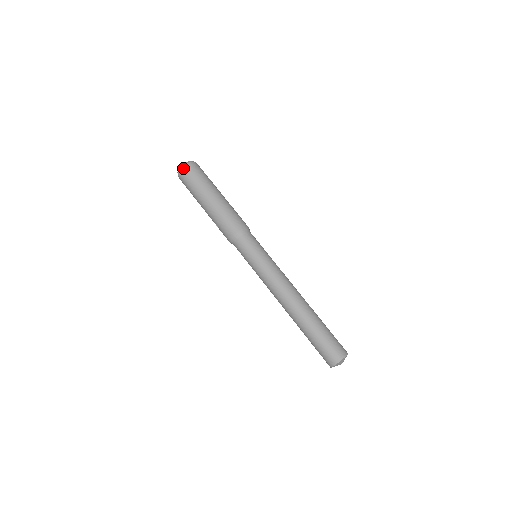
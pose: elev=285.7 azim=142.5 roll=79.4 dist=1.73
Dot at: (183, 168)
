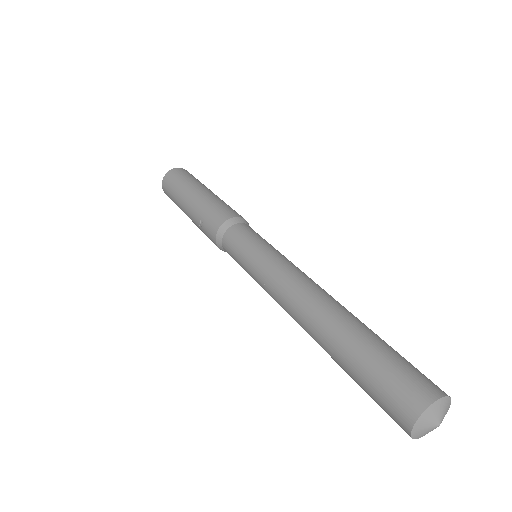
Dot at: (170, 171)
